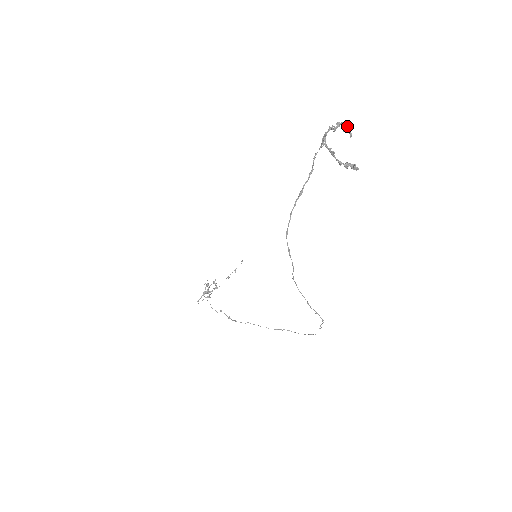
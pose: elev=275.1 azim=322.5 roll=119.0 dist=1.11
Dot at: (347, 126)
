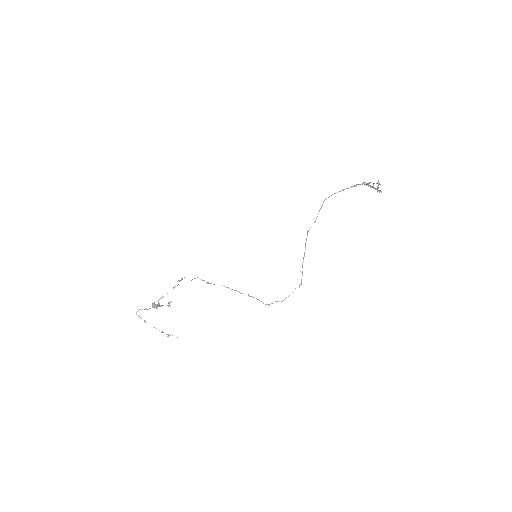
Dot at: (379, 183)
